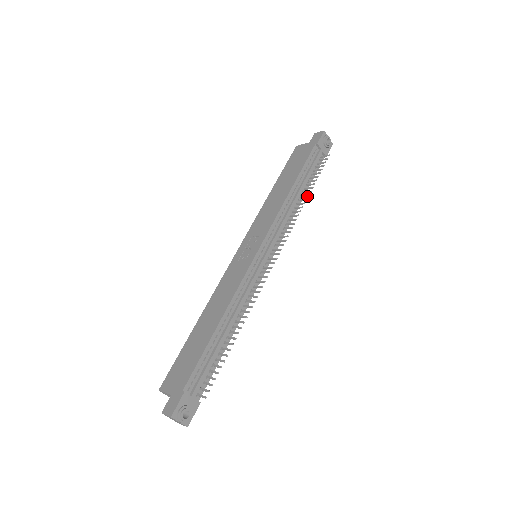
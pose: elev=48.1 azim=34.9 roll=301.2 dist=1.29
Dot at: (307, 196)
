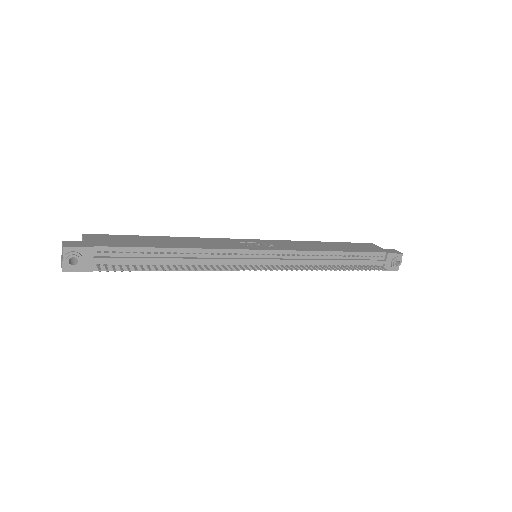
Dot at: (339, 269)
